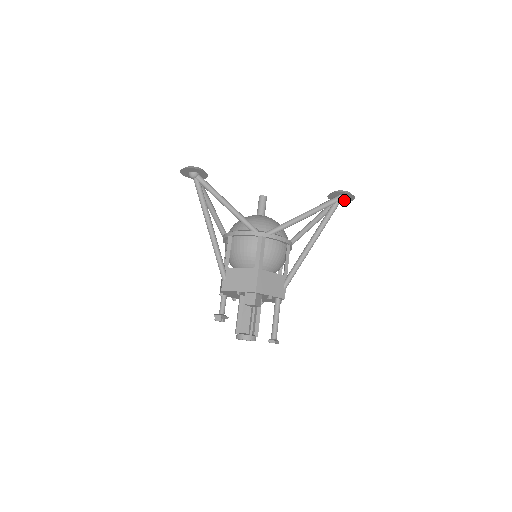
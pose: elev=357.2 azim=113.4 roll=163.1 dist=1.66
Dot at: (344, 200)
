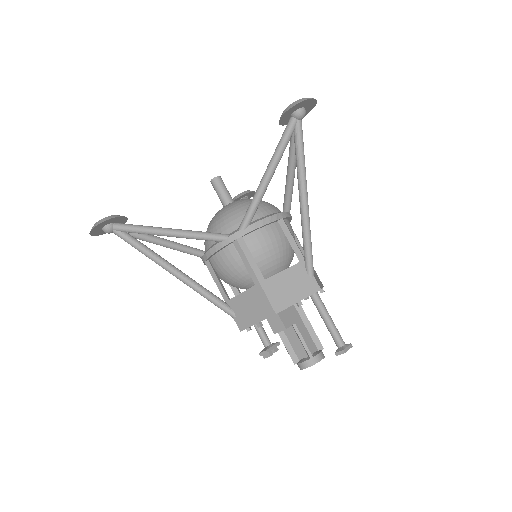
Dot at: (303, 114)
